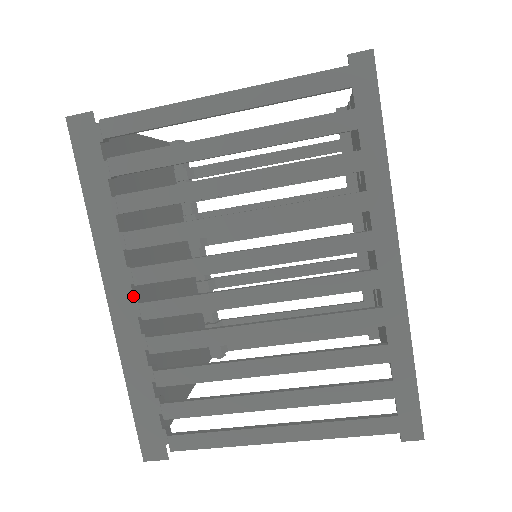
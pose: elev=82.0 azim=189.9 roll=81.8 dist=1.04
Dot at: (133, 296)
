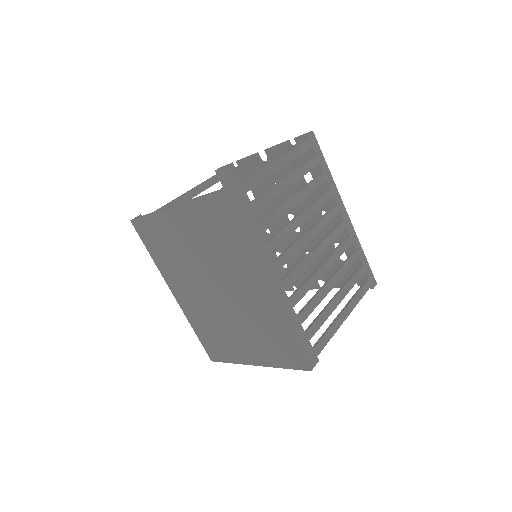
Dot at: (253, 292)
